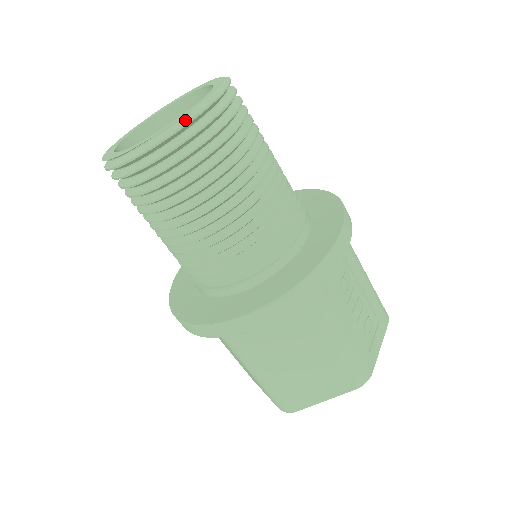
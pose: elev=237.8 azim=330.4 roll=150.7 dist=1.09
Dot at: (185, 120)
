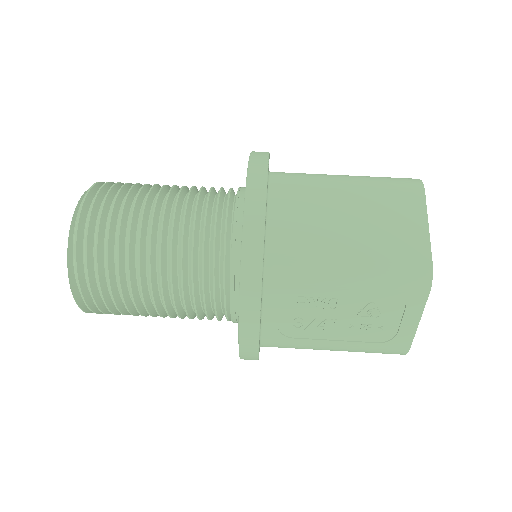
Dot at: occluded
